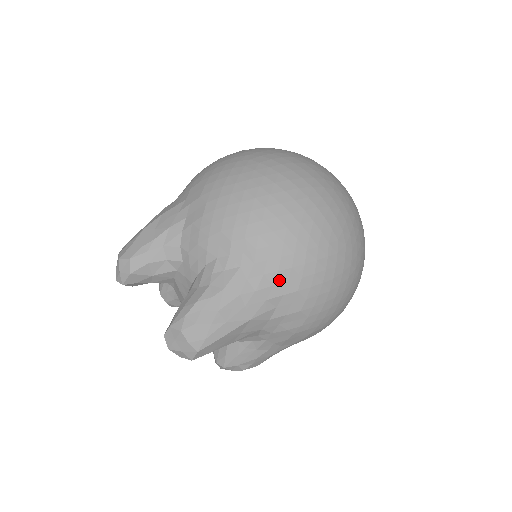
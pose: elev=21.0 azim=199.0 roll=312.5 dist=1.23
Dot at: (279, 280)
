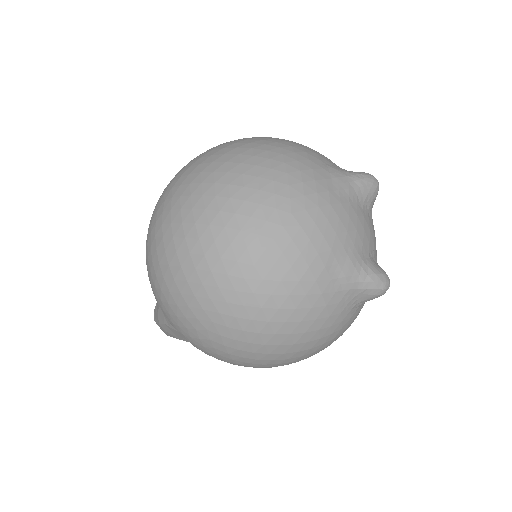
Dot at: occluded
